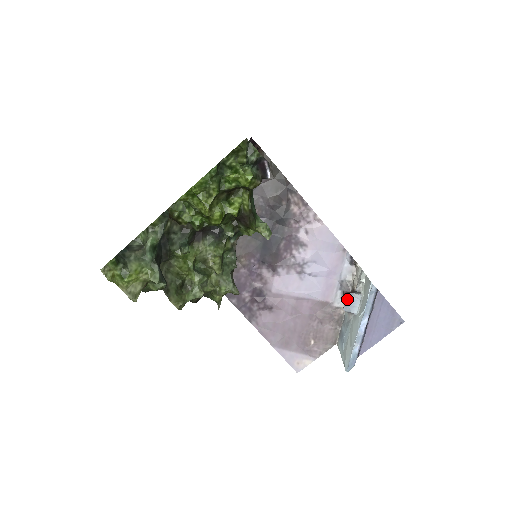
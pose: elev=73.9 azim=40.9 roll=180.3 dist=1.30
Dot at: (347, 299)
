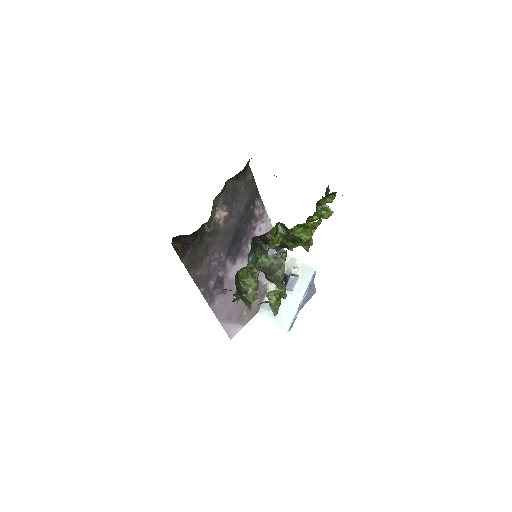
Dot at: (290, 281)
